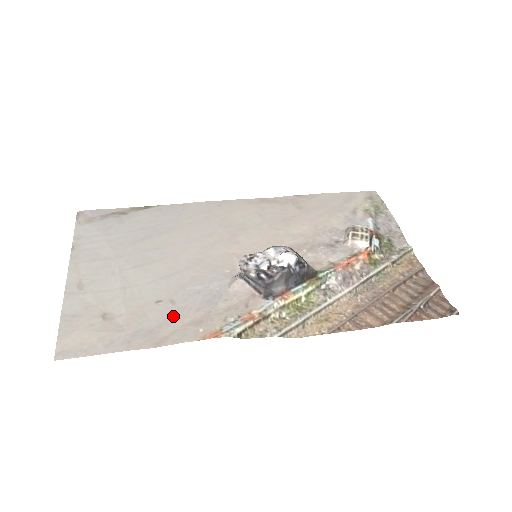
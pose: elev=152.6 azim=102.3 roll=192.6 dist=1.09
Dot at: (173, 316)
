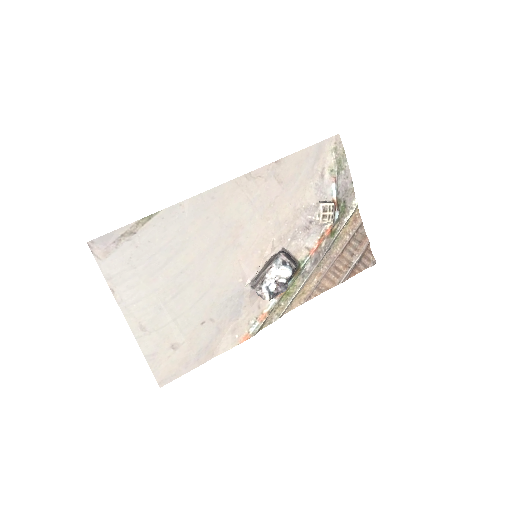
Dot at: (216, 331)
